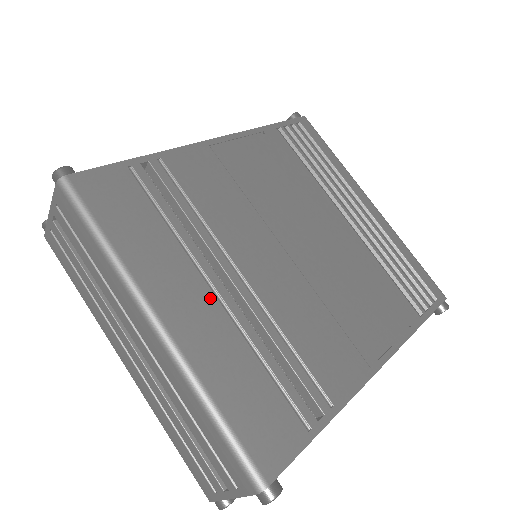
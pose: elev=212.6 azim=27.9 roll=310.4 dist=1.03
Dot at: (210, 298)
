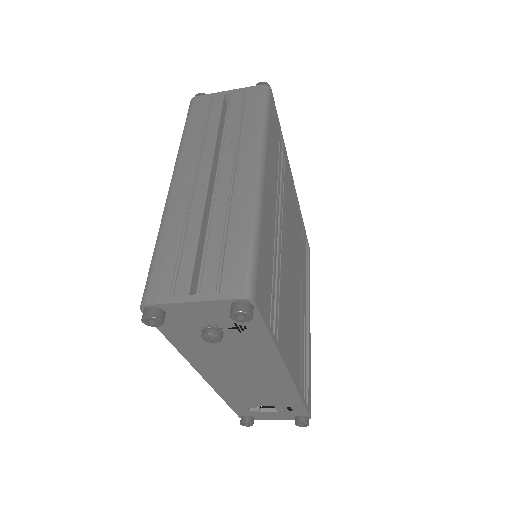
Dot at: (275, 210)
